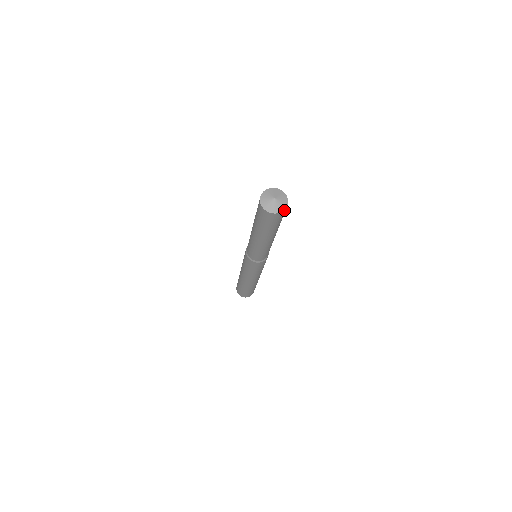
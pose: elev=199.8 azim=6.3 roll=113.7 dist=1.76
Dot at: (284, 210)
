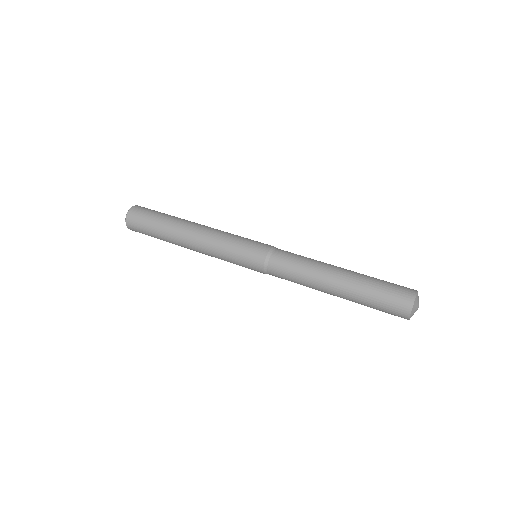
Dot at: occluded
